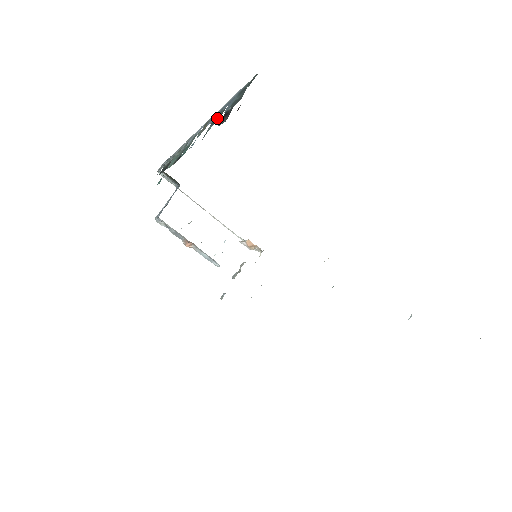
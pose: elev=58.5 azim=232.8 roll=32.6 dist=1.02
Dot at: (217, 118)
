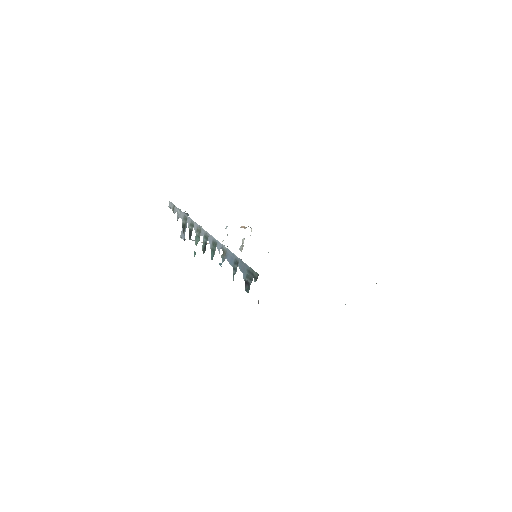
Dot at: (235, 266)
